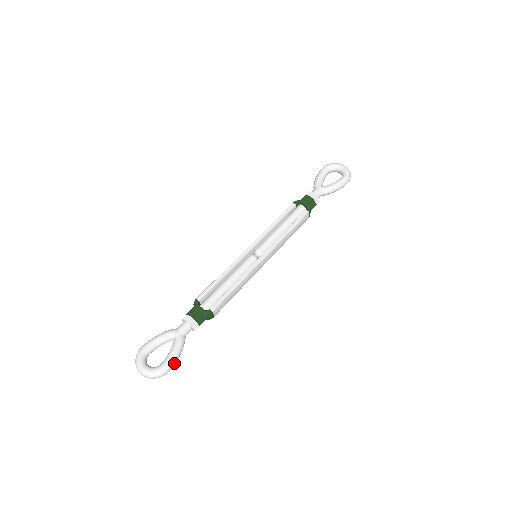
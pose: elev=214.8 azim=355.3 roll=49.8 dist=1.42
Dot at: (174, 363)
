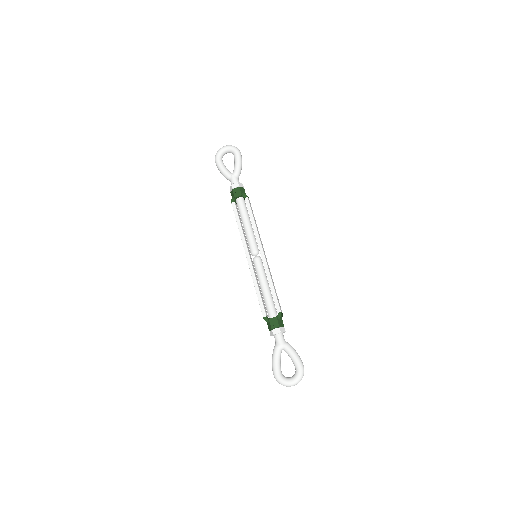
Dot at: (300, 359)
